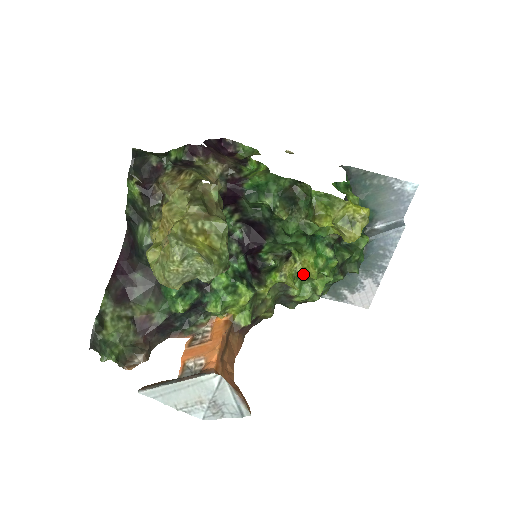
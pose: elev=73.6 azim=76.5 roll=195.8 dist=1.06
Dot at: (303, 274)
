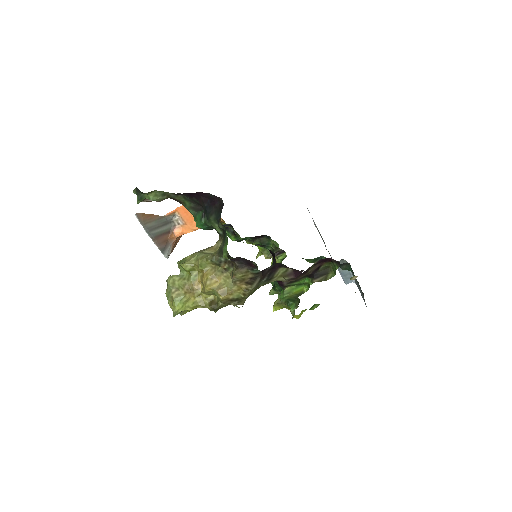
Dot at: occluded
